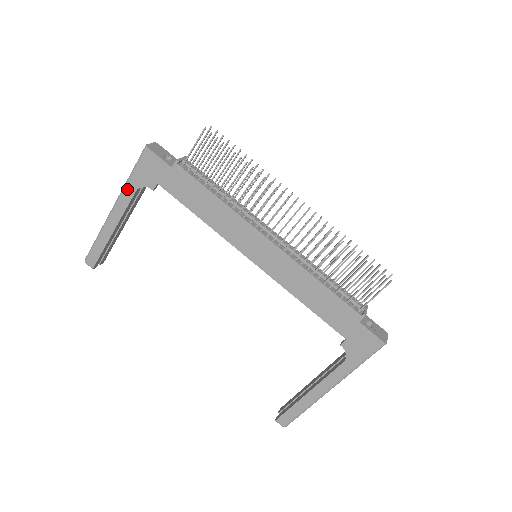
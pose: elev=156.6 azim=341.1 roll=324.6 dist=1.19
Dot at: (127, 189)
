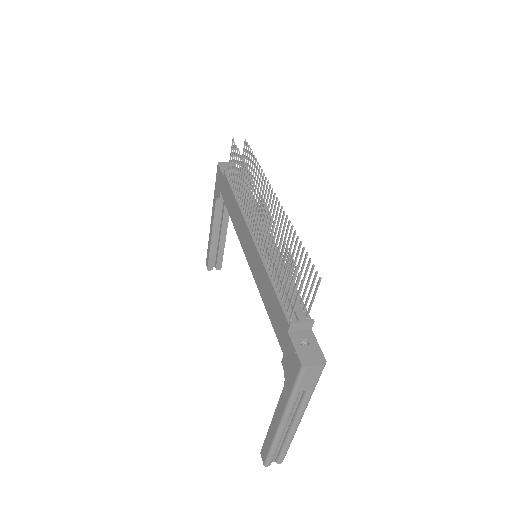
Dot at: (214, 200)
